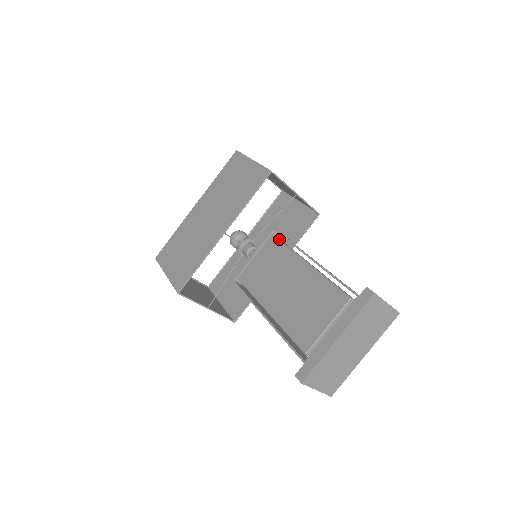
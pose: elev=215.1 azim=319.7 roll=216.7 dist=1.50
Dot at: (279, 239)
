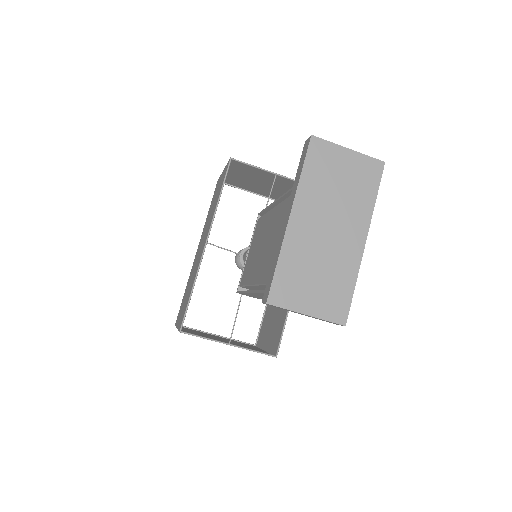
Dot at: (262, 216)
